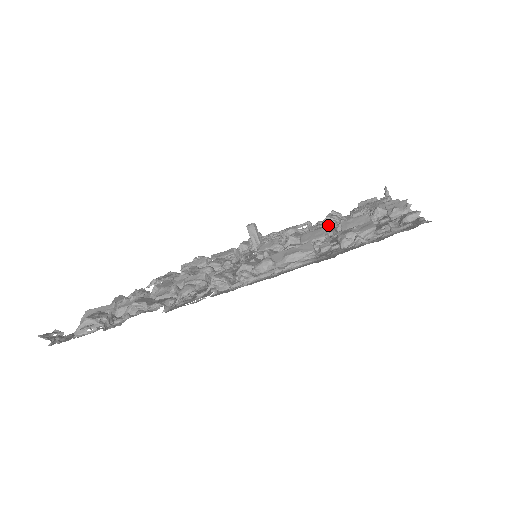
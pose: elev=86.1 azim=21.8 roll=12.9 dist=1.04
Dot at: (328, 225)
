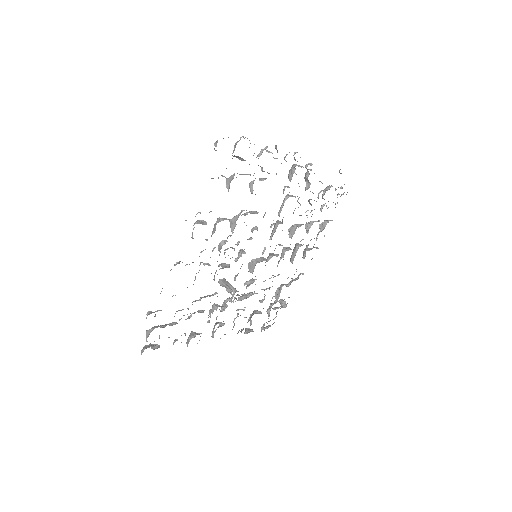
Dot at: occluded
